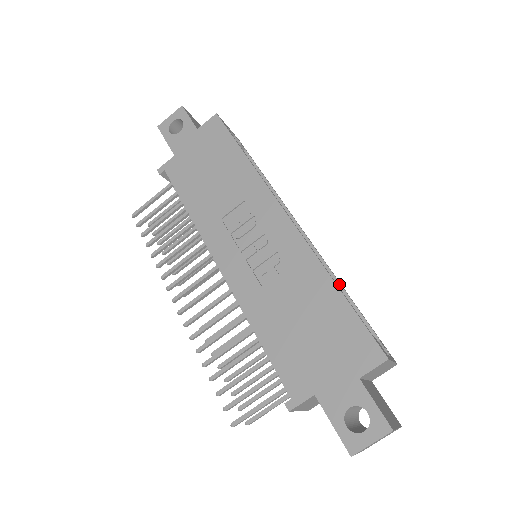
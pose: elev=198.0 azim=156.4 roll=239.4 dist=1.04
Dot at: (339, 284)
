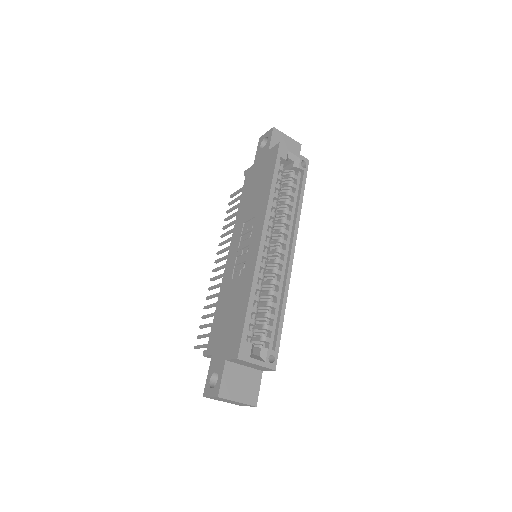
Dot at: (282, 300)
